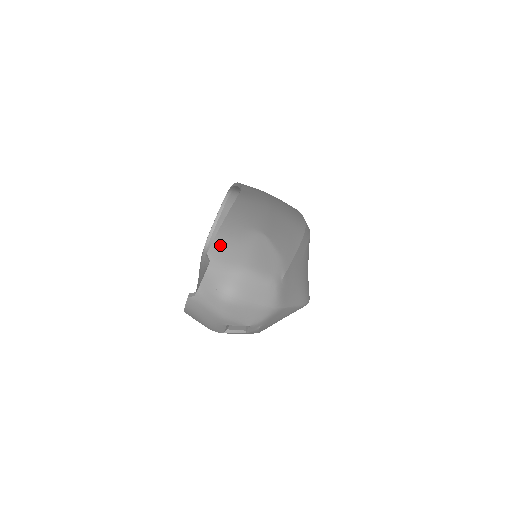
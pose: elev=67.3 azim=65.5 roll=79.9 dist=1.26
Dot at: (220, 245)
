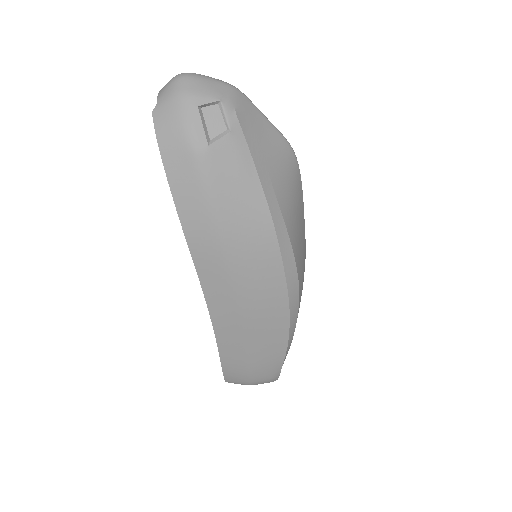
Dot at: occluded
